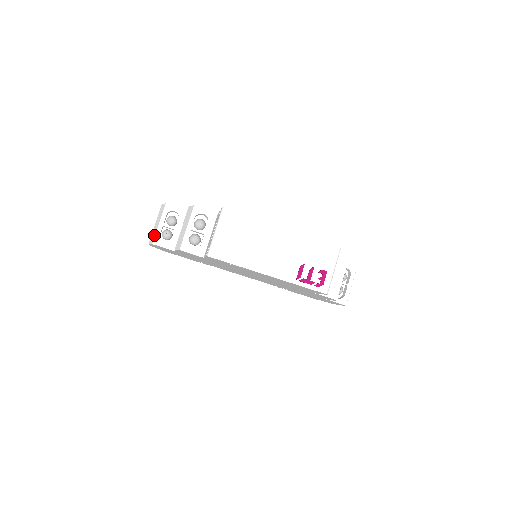
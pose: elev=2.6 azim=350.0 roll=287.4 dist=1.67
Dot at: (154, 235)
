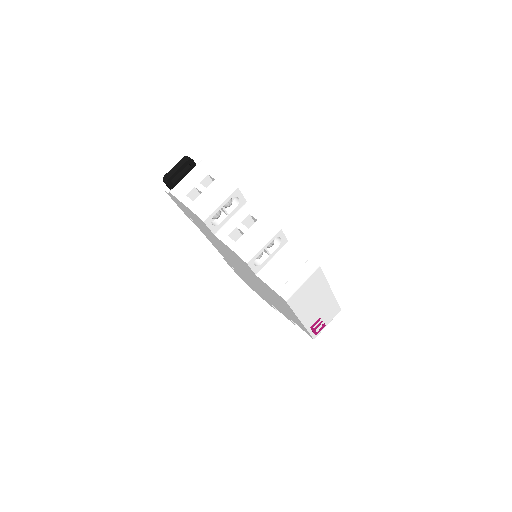
Dot at: (209, 212)
